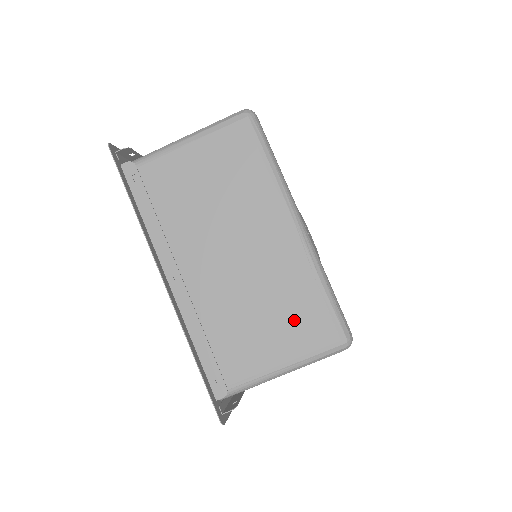
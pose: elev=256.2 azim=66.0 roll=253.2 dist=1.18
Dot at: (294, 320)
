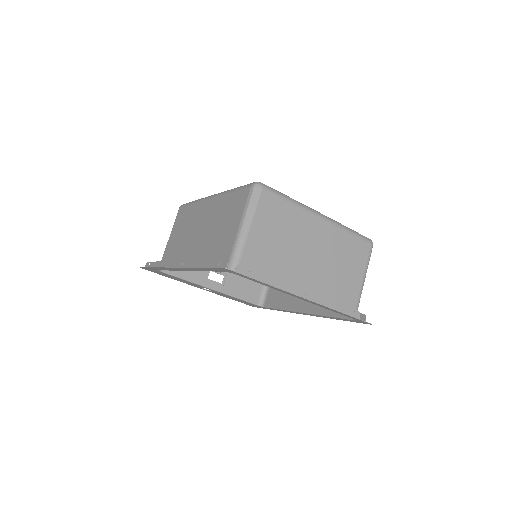
Dot at: (353, 256)
